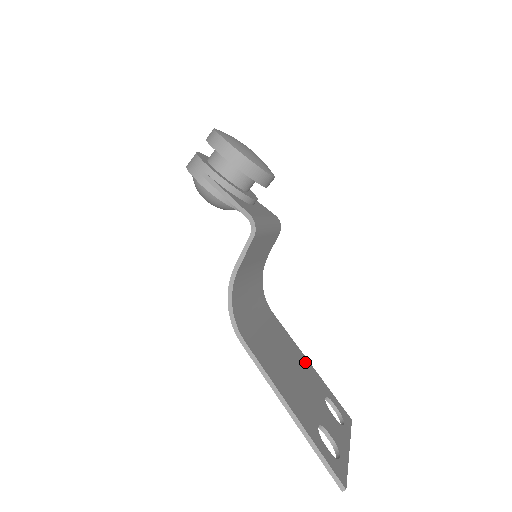
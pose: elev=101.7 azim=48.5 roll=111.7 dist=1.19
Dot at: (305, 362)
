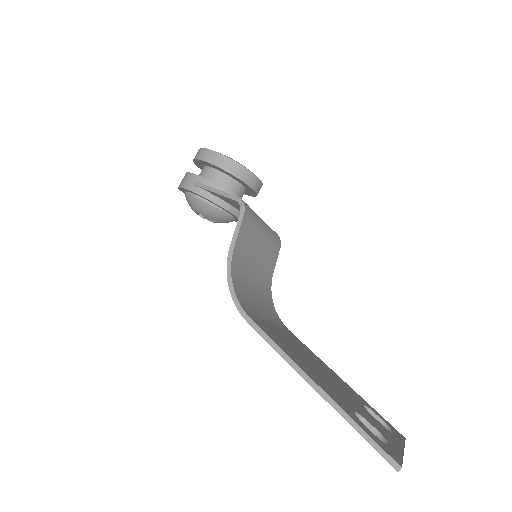
Dot at: (334, 374)
